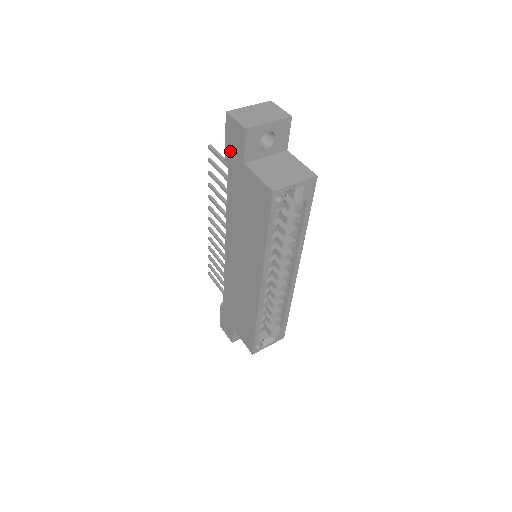
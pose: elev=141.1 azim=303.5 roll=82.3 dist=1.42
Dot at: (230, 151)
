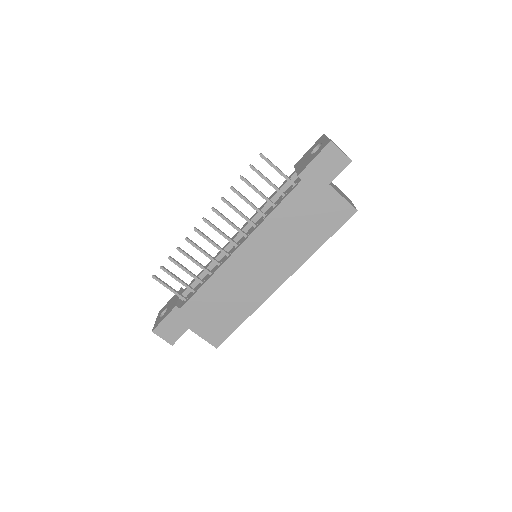
Dot at: (314, 171)
